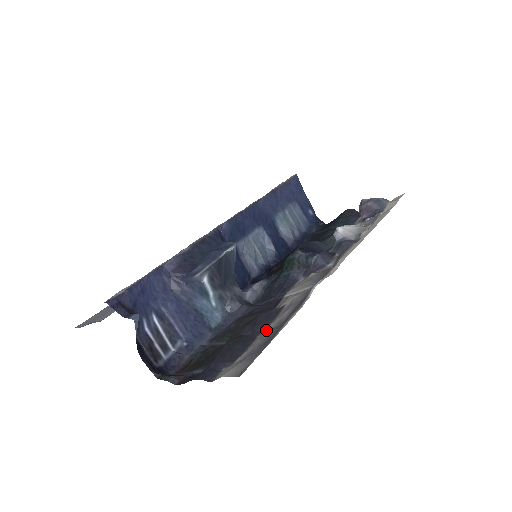
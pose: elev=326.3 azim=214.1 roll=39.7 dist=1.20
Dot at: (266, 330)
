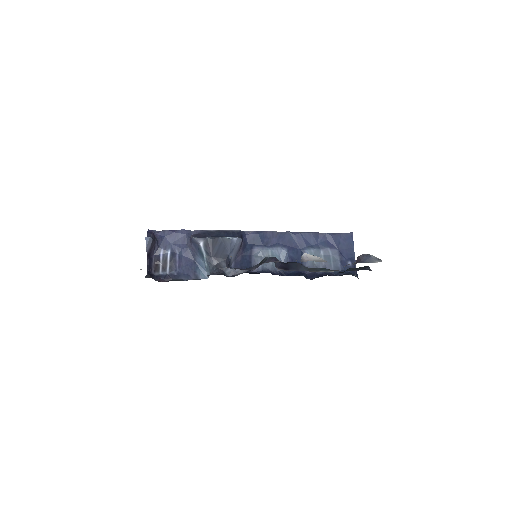
Dot at: occluded
